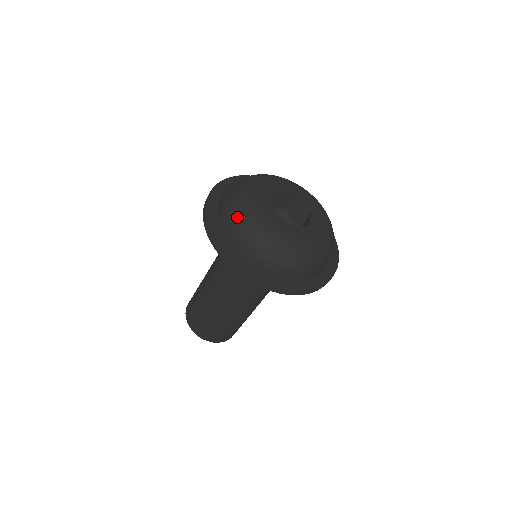
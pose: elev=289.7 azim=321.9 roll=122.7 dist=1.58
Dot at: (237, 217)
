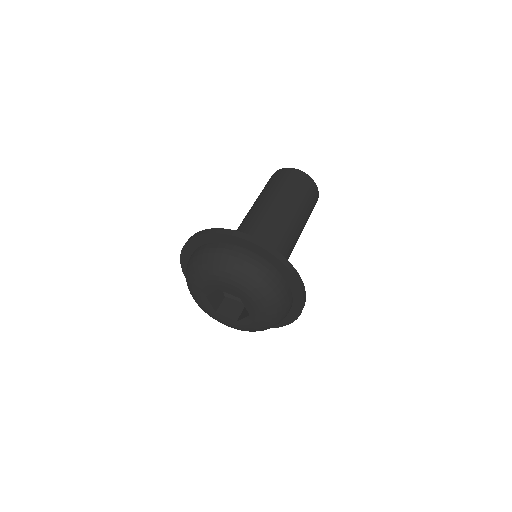
Dot at: occluded
